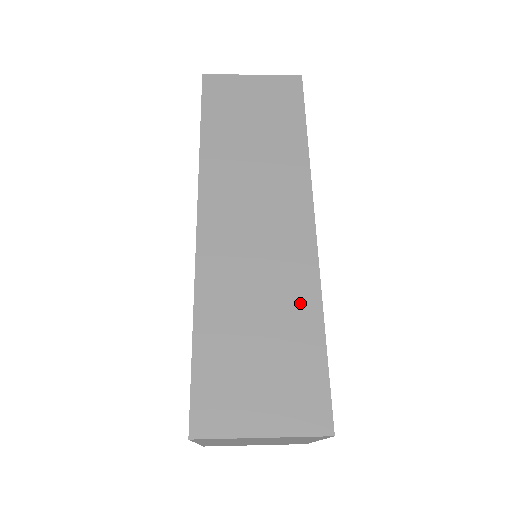
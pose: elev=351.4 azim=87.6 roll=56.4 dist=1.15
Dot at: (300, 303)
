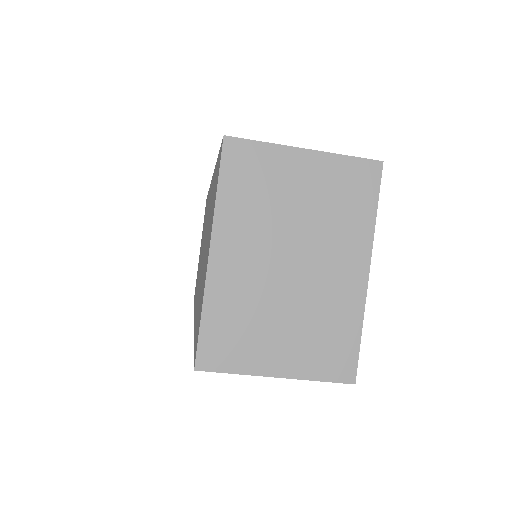
Dot at: occluded
